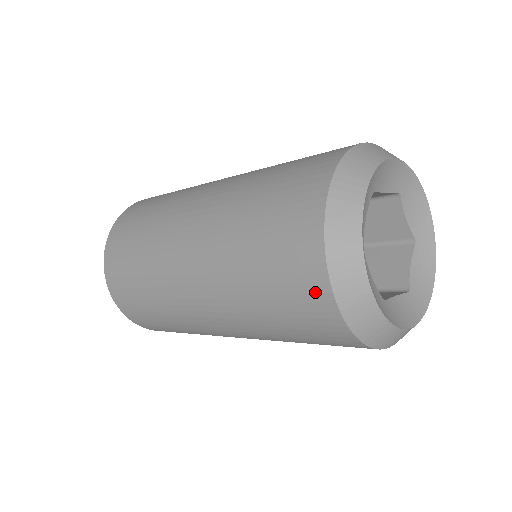
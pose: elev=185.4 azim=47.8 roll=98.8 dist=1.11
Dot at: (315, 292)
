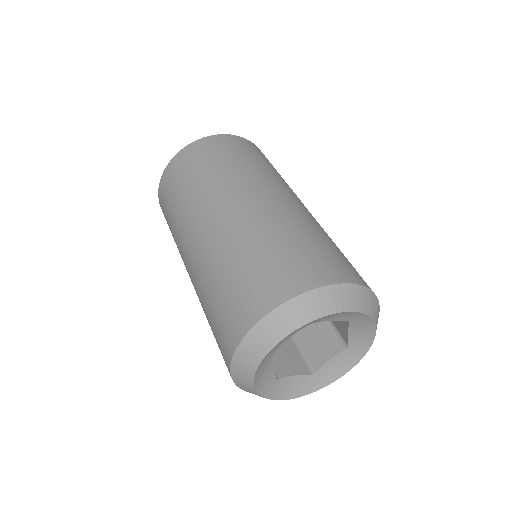
Dot at: (225, 356)
